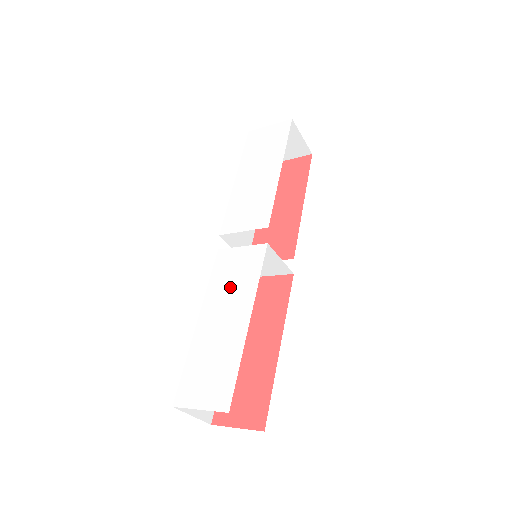
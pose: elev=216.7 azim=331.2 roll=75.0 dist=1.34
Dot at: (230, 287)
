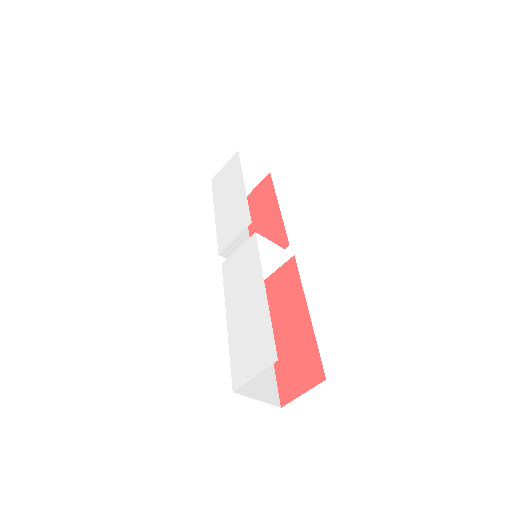
Dot at: (241, 279)
